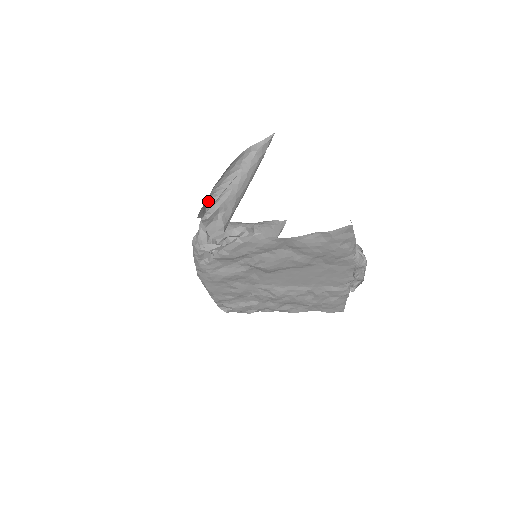
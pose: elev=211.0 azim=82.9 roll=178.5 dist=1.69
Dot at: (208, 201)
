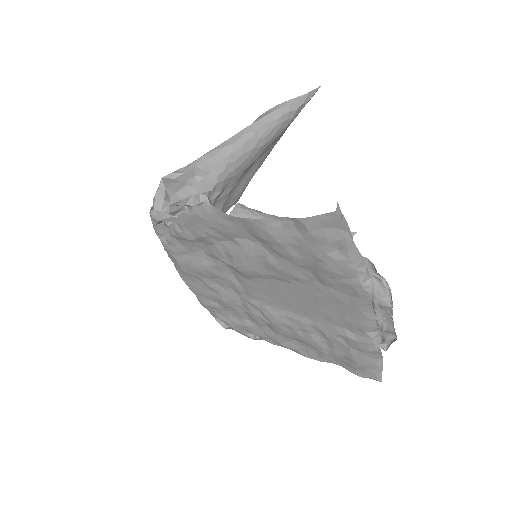
Dot at: occluded
